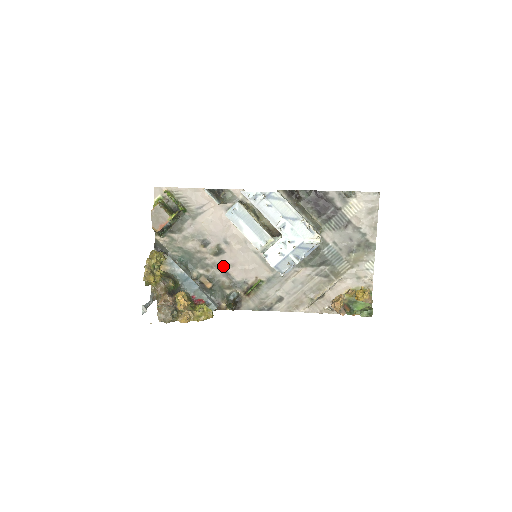
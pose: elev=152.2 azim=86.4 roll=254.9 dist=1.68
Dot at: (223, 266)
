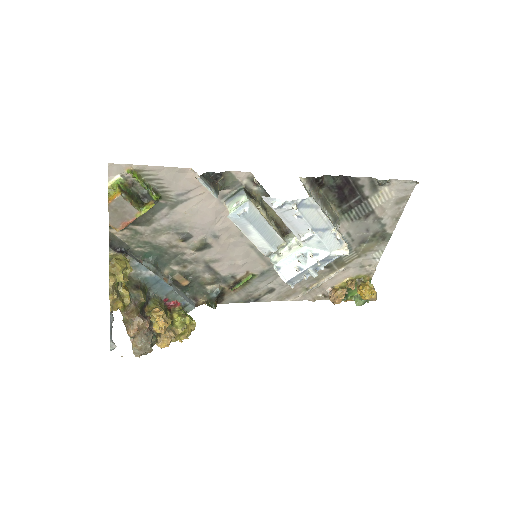
Dot at: (206, 261)
